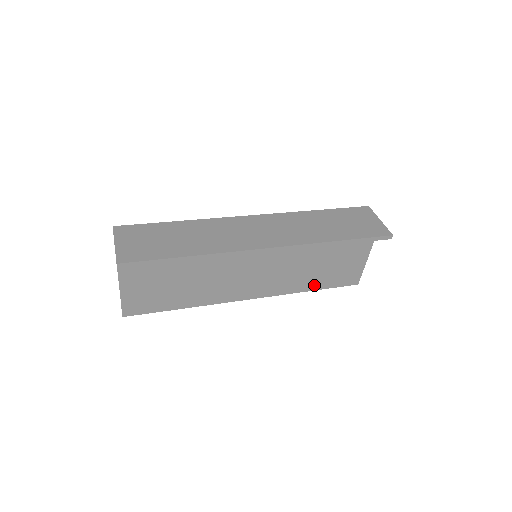
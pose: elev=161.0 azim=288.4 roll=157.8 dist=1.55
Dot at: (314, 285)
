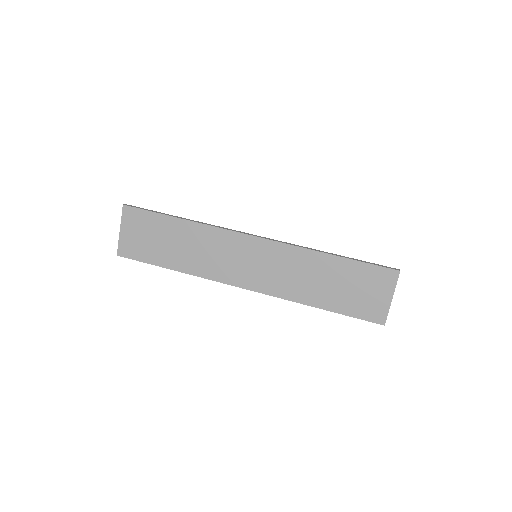
Dot at: occluded
